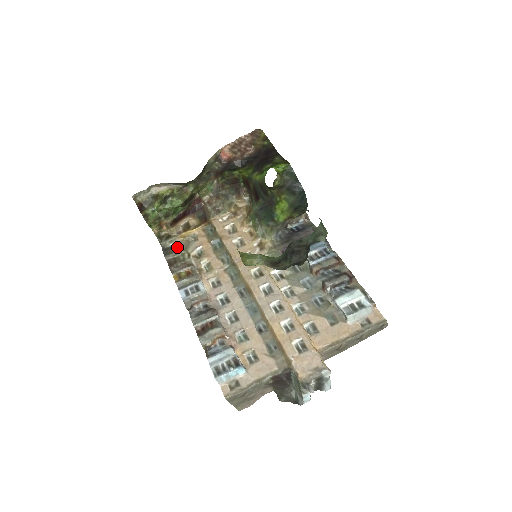
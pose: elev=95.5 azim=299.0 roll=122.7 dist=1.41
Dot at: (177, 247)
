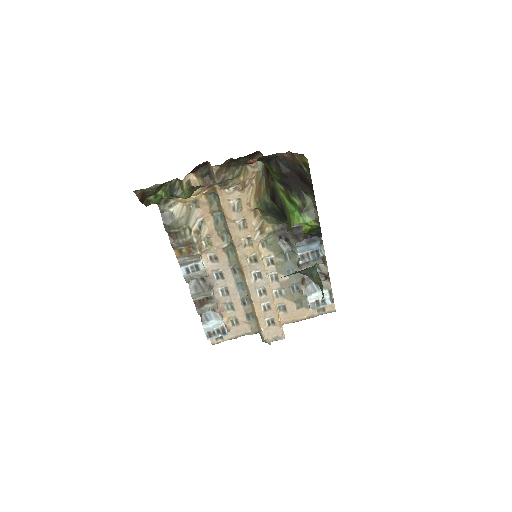
Dot at: (178, 219)
